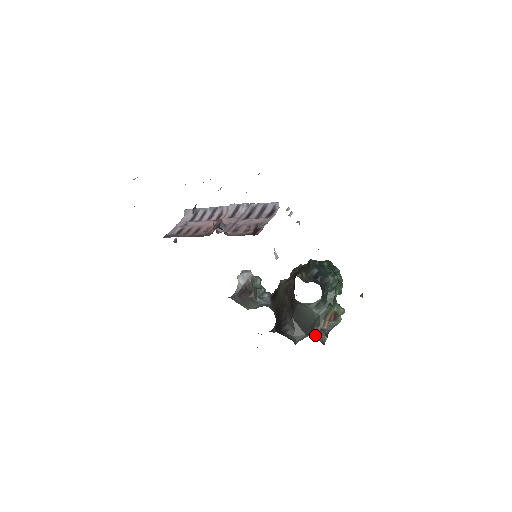
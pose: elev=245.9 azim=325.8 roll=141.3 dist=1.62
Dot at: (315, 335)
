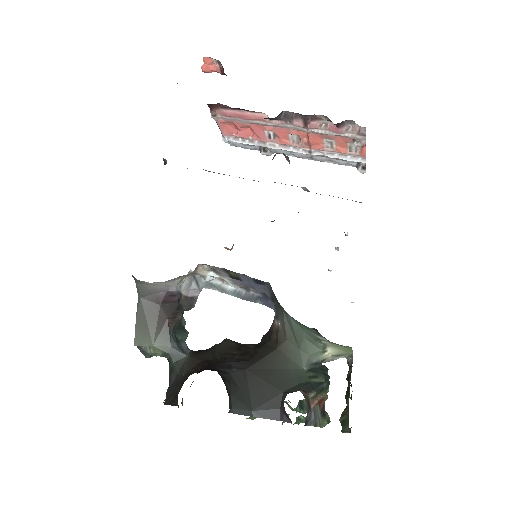
Dot at: occluded
